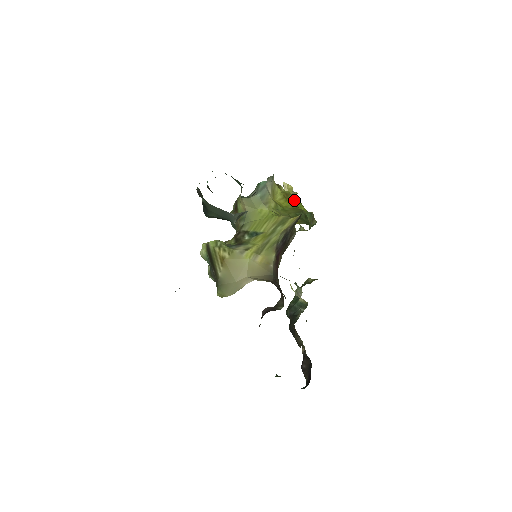
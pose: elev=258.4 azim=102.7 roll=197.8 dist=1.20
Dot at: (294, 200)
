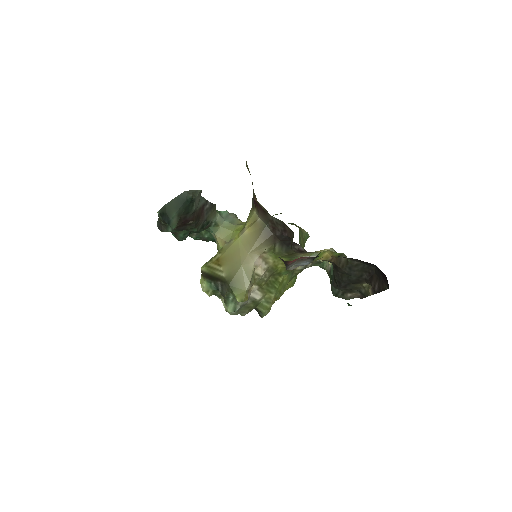
Dot at: occluded
